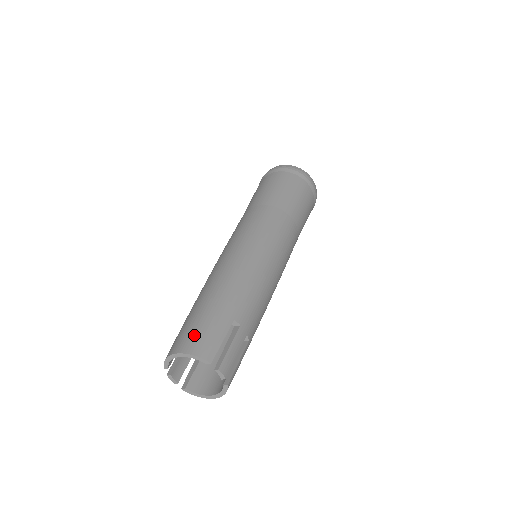
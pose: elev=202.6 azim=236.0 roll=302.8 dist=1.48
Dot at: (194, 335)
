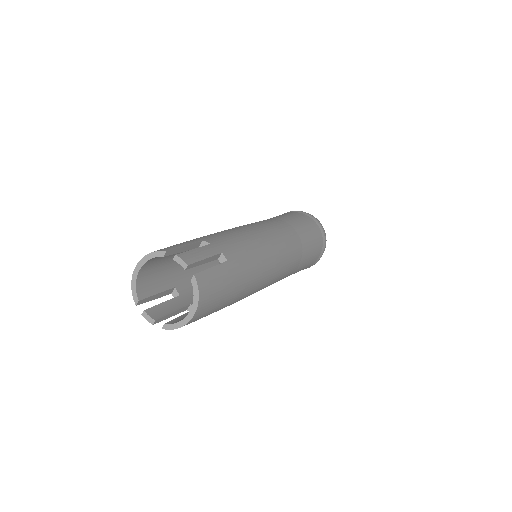
Dot at: occluded
